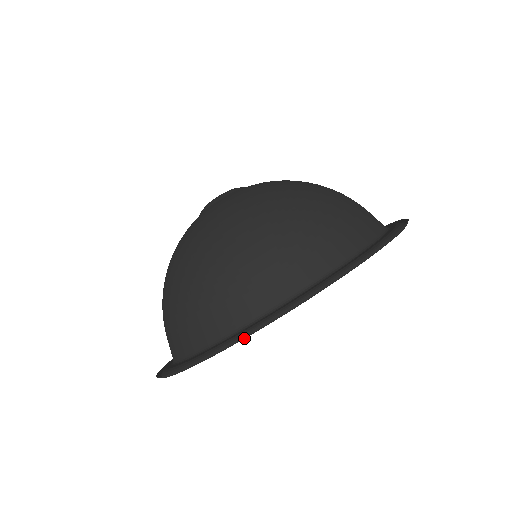
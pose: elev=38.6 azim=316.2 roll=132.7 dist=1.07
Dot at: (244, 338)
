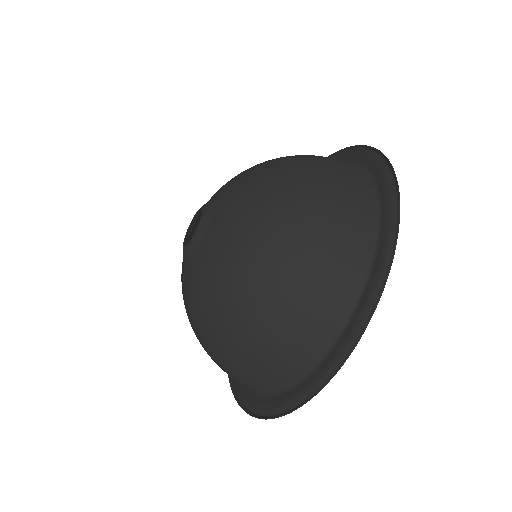
Dot at: (336, 373)
